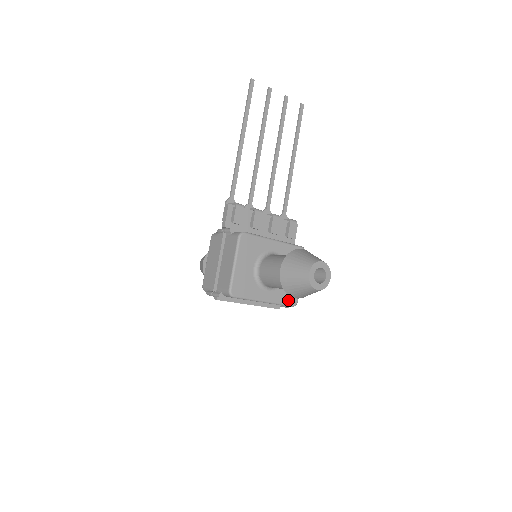
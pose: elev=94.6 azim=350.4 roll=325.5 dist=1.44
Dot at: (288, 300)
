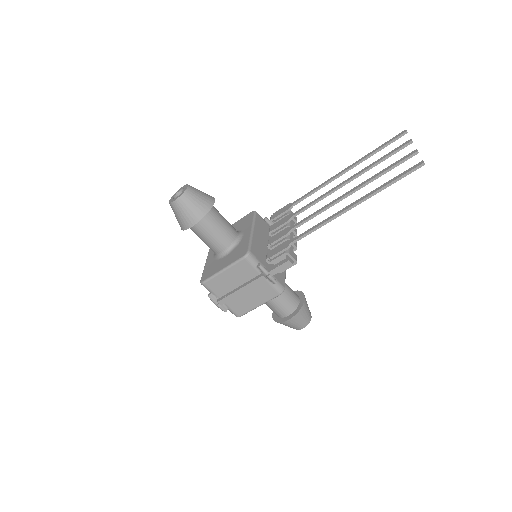
Dot at: occluded
